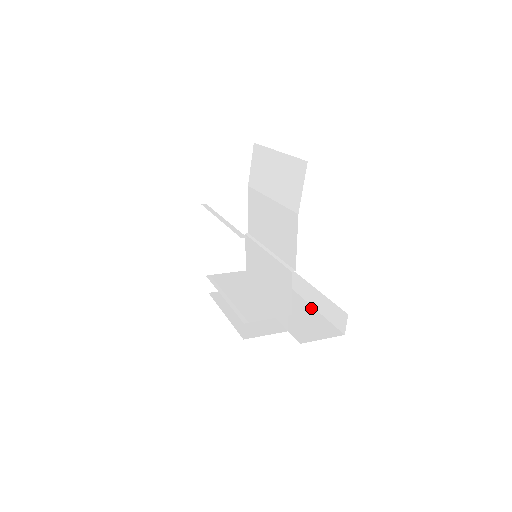
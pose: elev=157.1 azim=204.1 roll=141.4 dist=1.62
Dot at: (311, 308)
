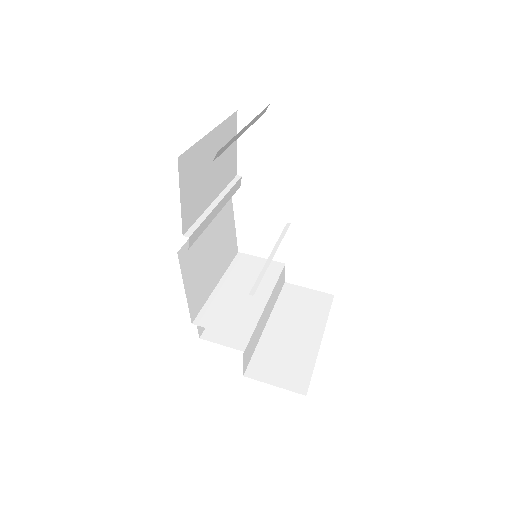
Dot at: (317, 341)
